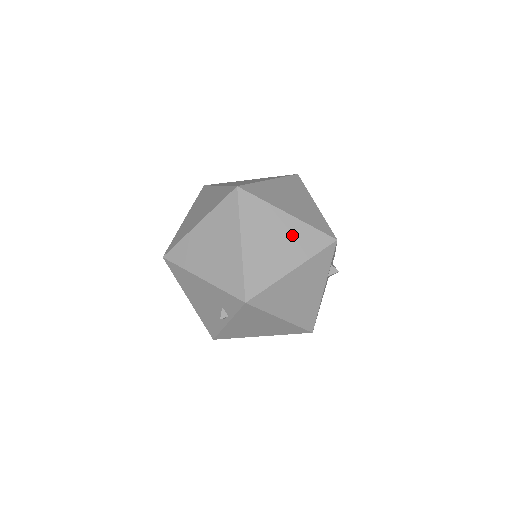
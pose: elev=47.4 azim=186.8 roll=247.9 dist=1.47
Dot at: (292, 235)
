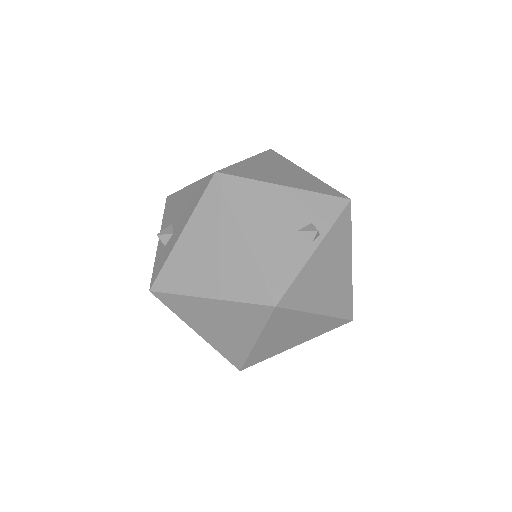
Dot at: occluded
